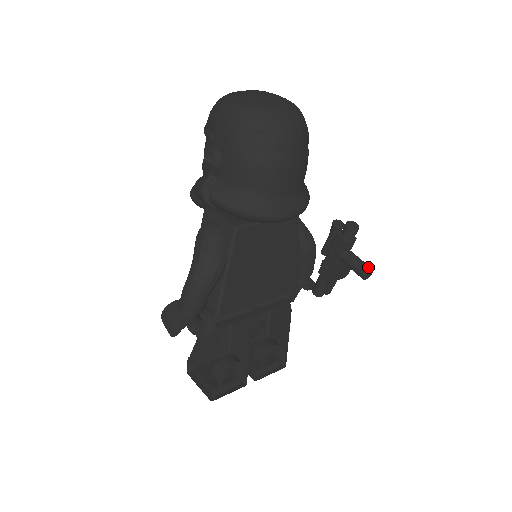
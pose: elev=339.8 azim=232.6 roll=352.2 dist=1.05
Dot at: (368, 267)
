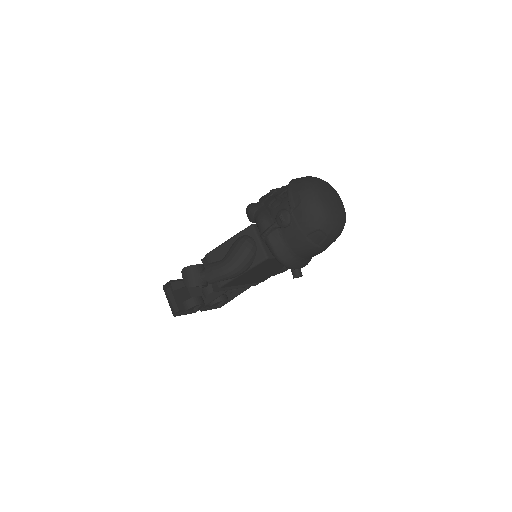
Dot at: (301, 274)
